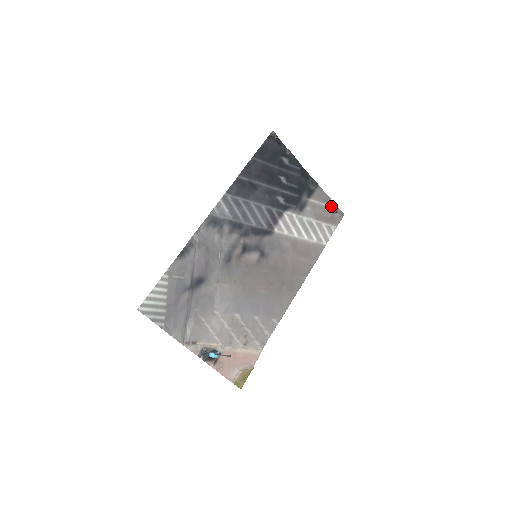
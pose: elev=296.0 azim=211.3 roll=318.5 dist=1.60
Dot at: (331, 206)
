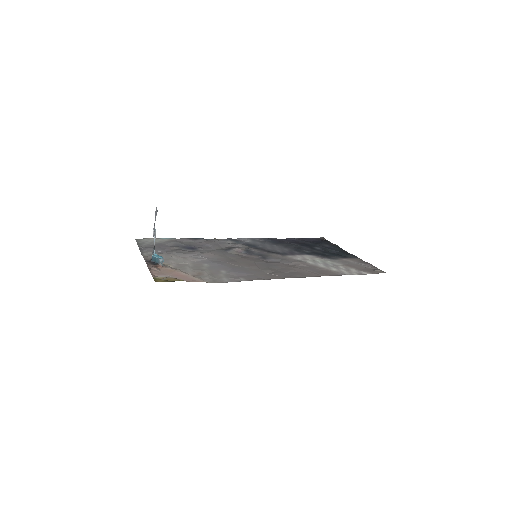
Dot at: (370, 267)
